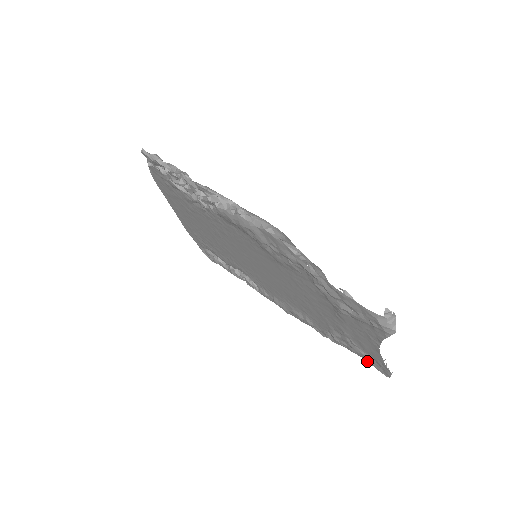
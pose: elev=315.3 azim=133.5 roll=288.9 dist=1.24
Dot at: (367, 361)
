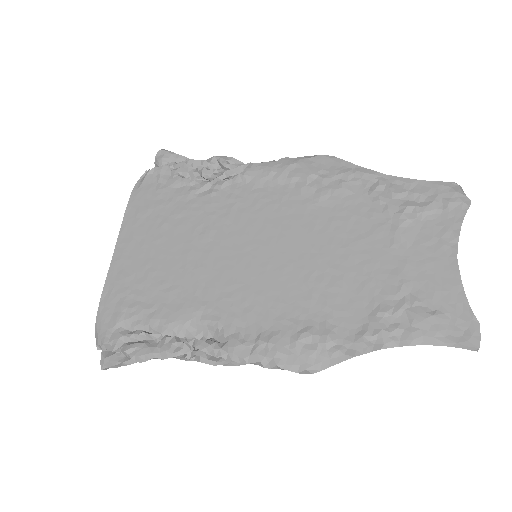
Dot at: (438, 338)
